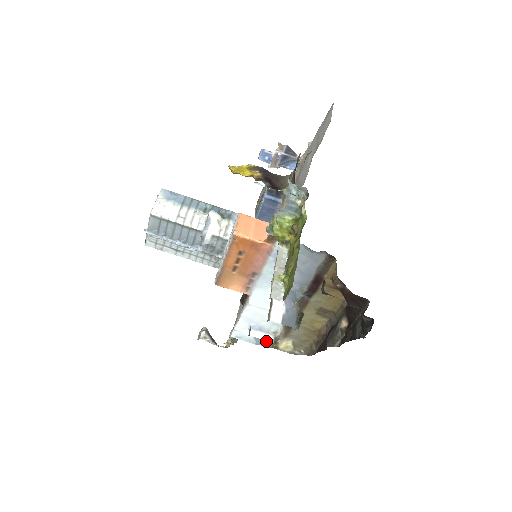
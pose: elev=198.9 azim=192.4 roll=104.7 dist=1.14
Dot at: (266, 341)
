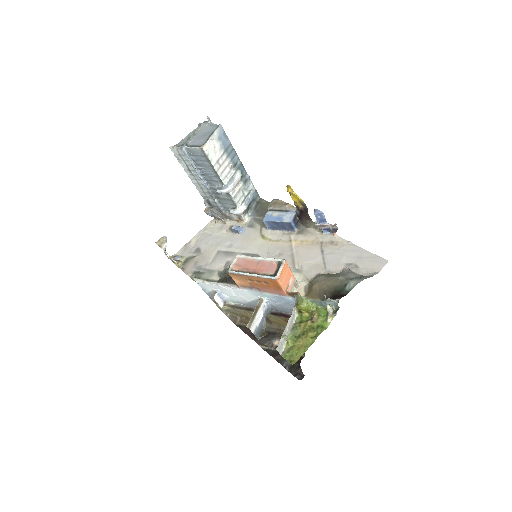
Dot at: occluded
